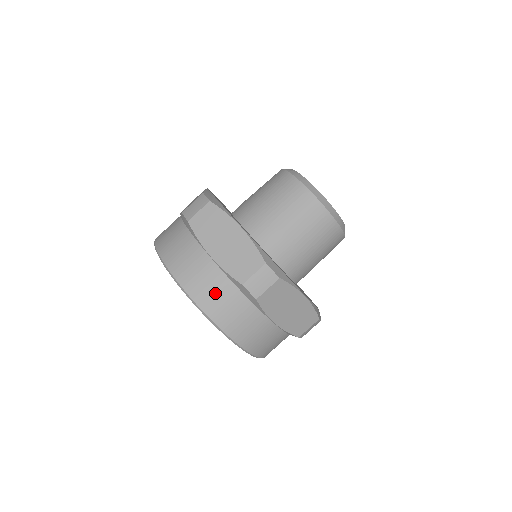
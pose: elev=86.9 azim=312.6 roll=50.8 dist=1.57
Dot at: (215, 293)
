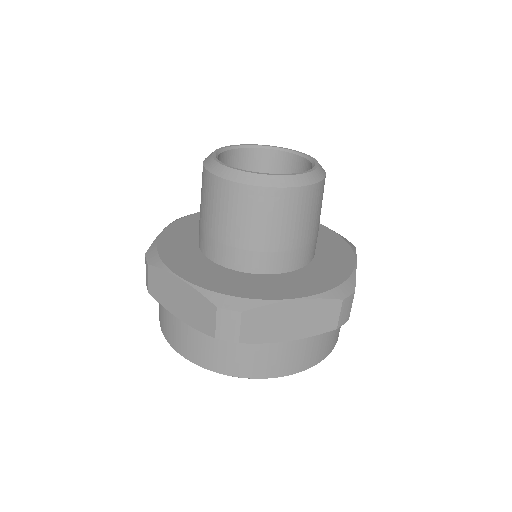
Dot at: (314, 350)
